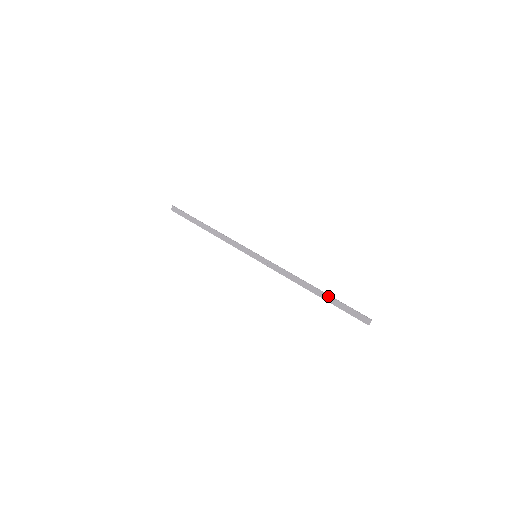
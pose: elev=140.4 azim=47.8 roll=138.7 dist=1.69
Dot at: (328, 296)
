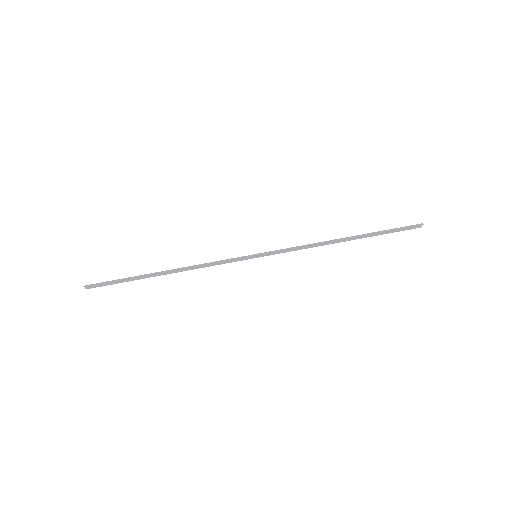
Dot at: (367, 235)
